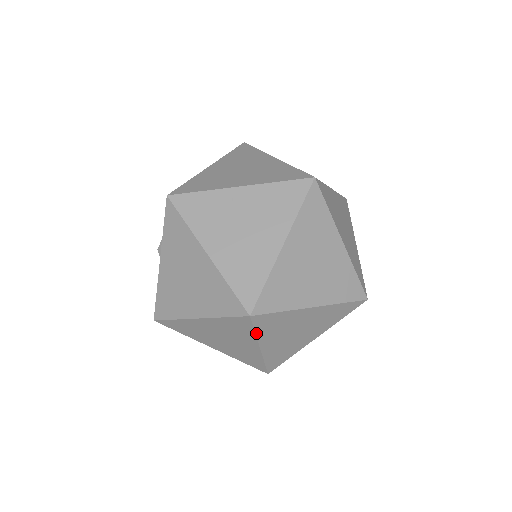
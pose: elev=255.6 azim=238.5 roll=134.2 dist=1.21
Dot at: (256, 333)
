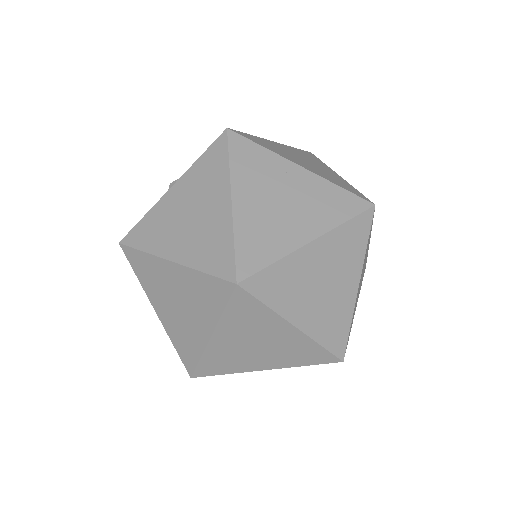
Dot at: (224, 312)
